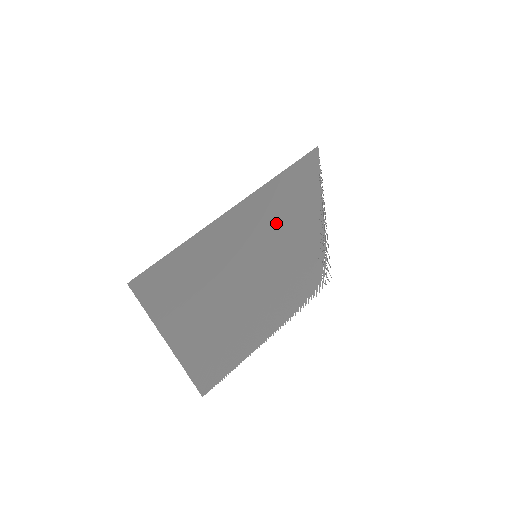
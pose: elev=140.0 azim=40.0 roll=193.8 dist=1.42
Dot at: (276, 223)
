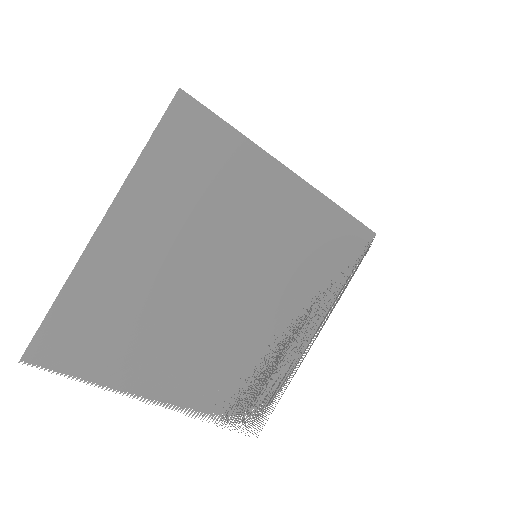
Dot at: (297, 252)
